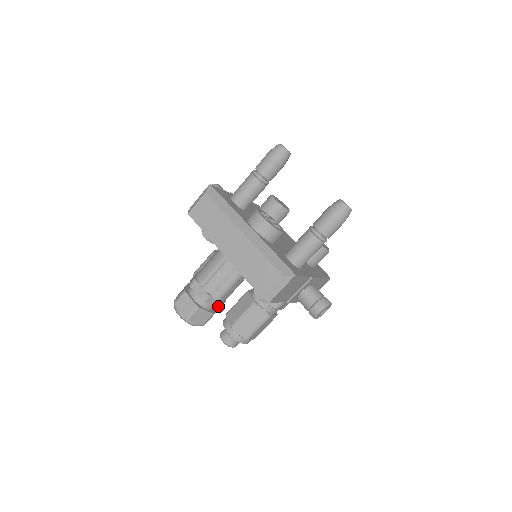
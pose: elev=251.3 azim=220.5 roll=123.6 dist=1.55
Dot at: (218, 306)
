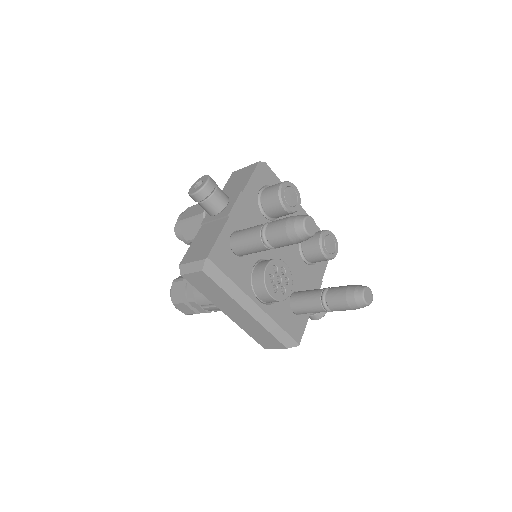
Dot at: occluded
